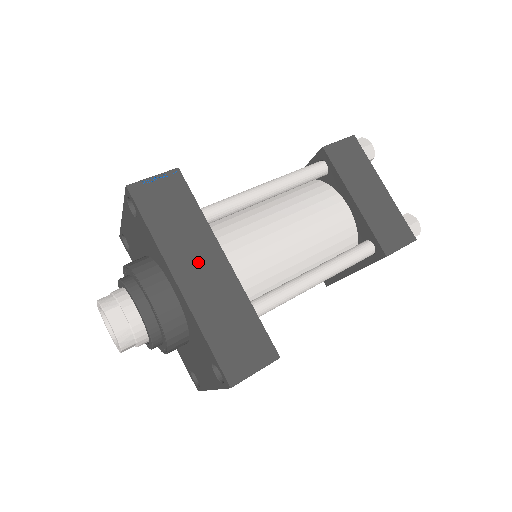
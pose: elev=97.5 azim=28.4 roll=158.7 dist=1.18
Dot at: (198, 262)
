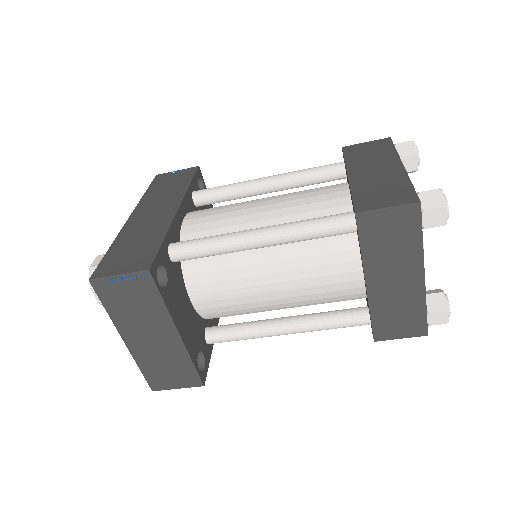
Dot at: (156, 208)
